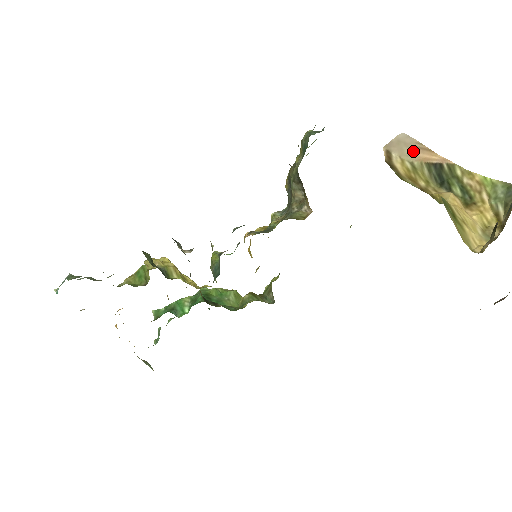
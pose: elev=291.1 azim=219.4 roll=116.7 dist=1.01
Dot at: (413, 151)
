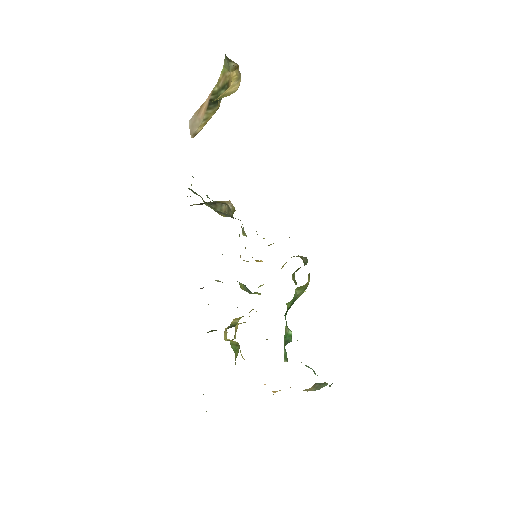
Dot at: (199, 117)
